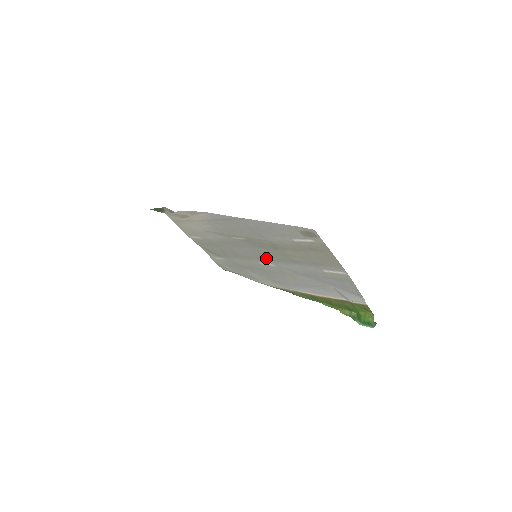
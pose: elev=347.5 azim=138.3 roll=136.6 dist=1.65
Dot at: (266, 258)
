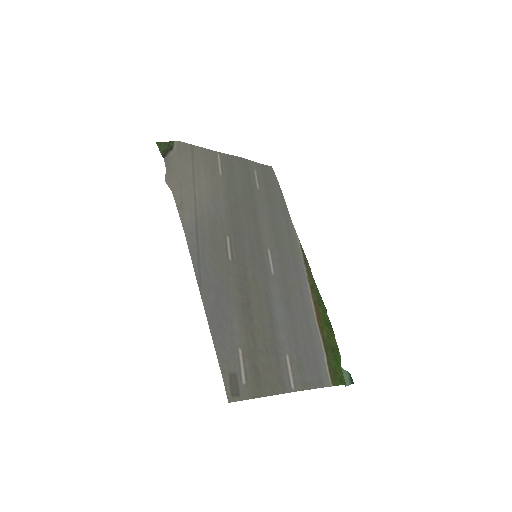
Dot at: (262, 269)
